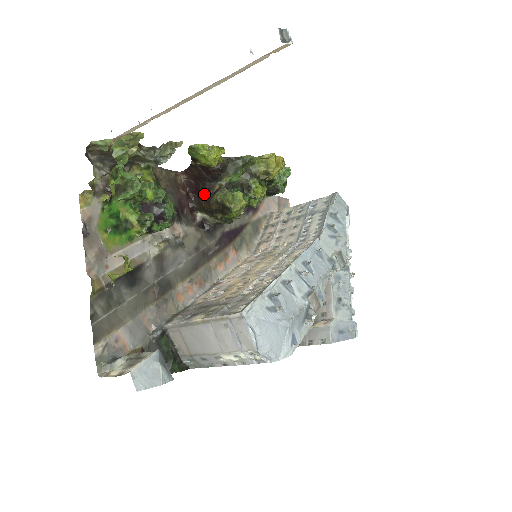
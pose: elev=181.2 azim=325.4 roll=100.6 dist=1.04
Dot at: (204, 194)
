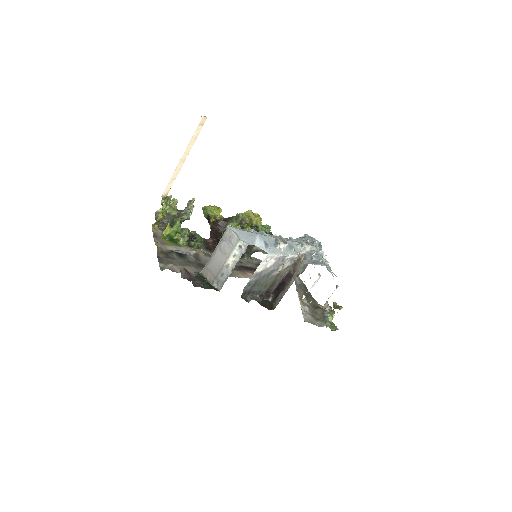
Dot at: occluded
